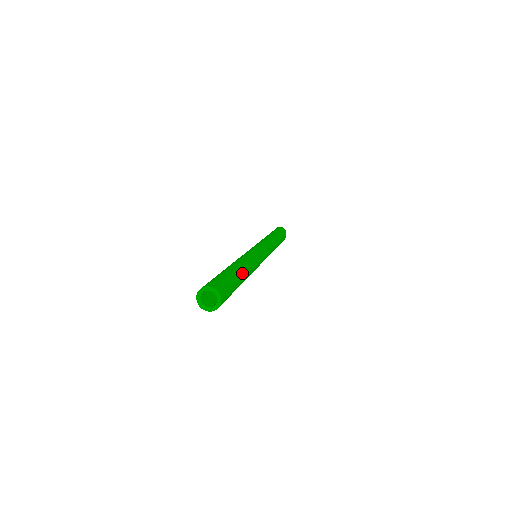
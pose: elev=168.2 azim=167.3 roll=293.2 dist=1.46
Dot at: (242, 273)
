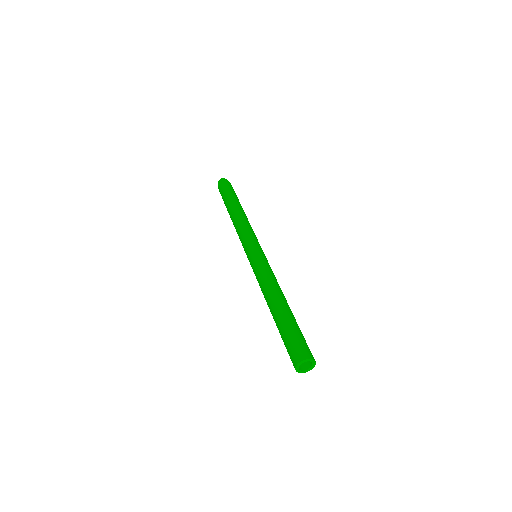
Dot at: occluded
